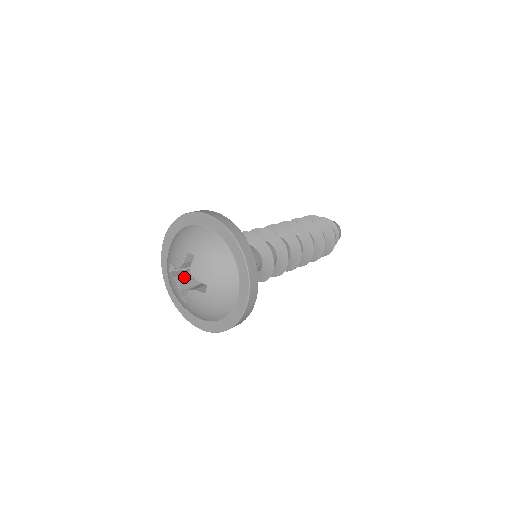
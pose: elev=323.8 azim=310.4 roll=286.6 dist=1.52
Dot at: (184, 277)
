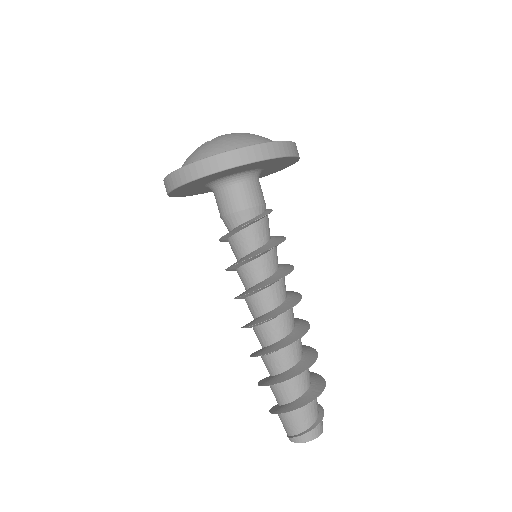
Dot at: occluded
